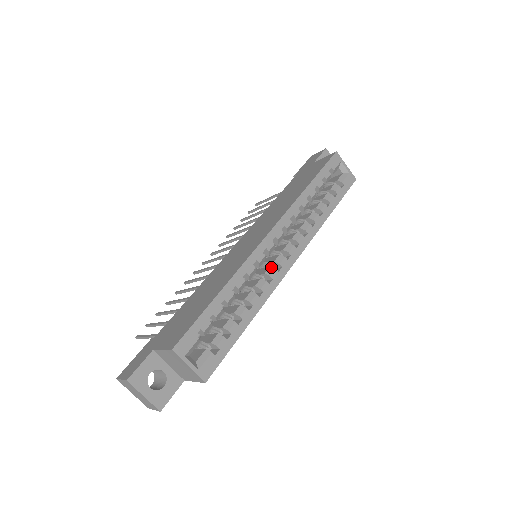
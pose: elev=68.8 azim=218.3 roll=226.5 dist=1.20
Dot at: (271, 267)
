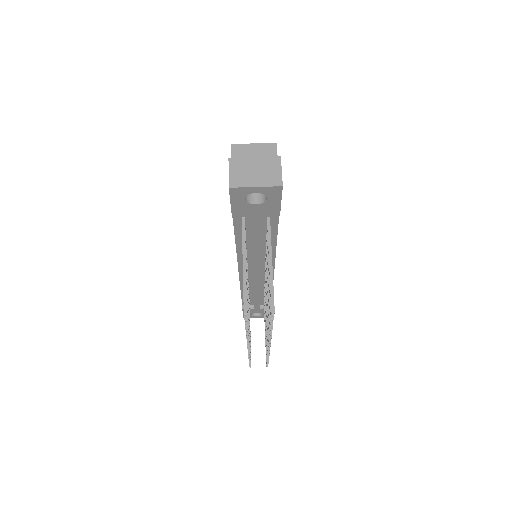
Dot at: occluded
